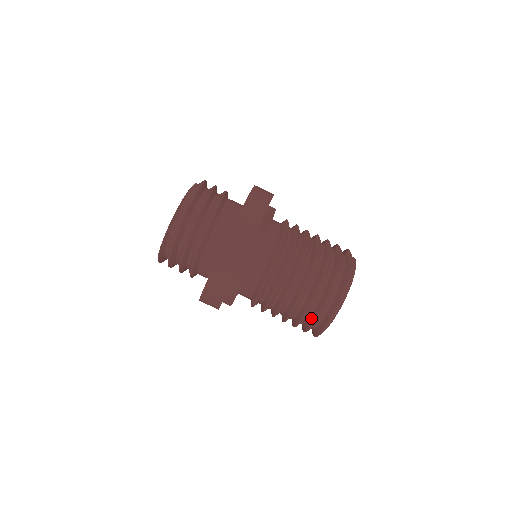
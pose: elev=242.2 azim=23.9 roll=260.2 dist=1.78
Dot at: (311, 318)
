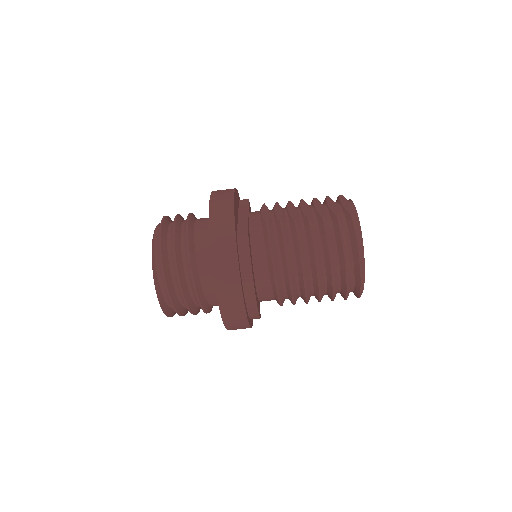
Dot at: (342, 285)
